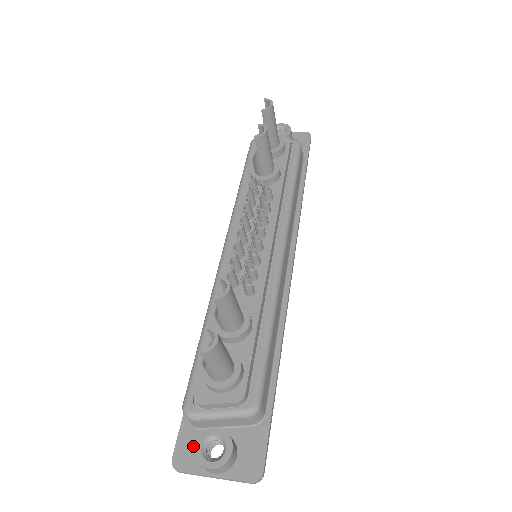
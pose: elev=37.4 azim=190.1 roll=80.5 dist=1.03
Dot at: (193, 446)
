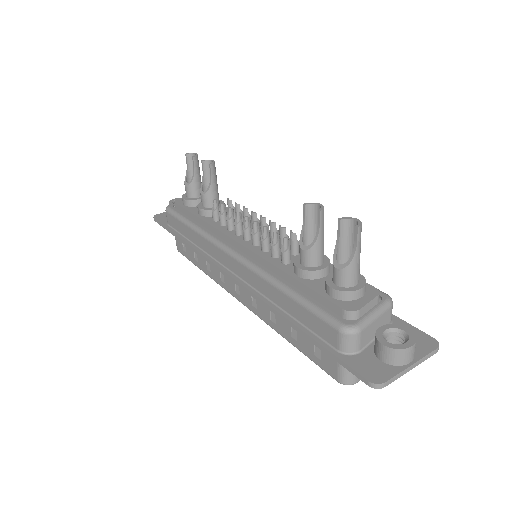
Dot at: (371, 363)
